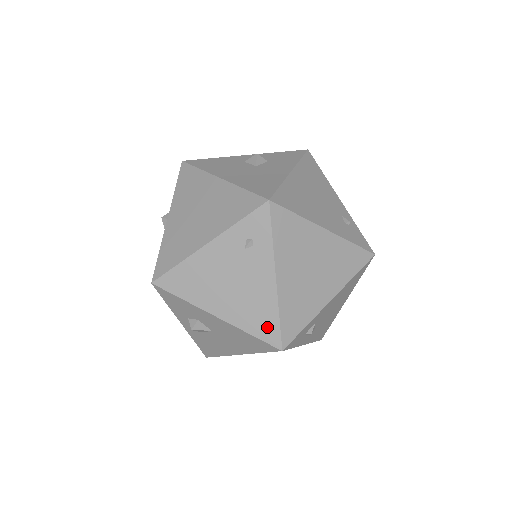
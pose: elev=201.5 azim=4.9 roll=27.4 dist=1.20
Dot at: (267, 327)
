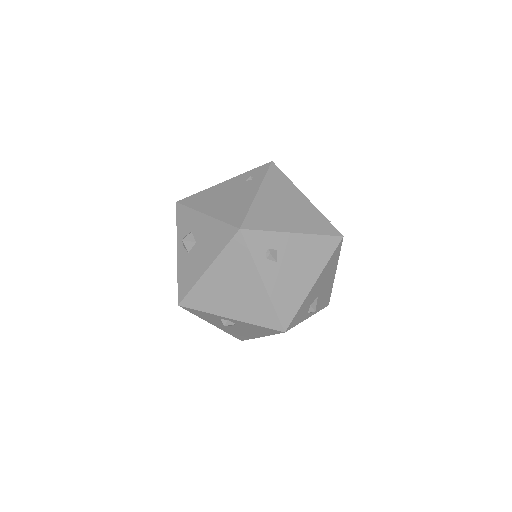
Dot at: (237, 216)
